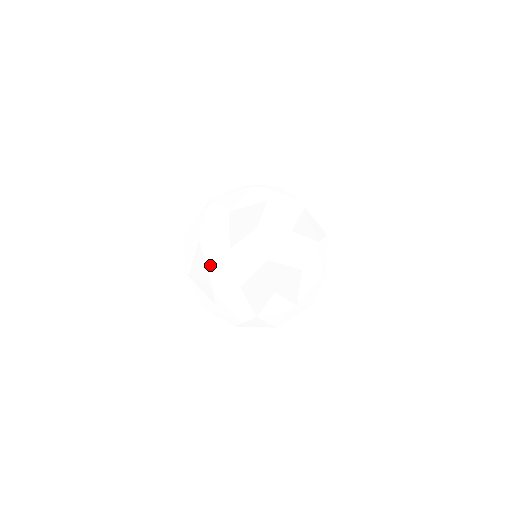
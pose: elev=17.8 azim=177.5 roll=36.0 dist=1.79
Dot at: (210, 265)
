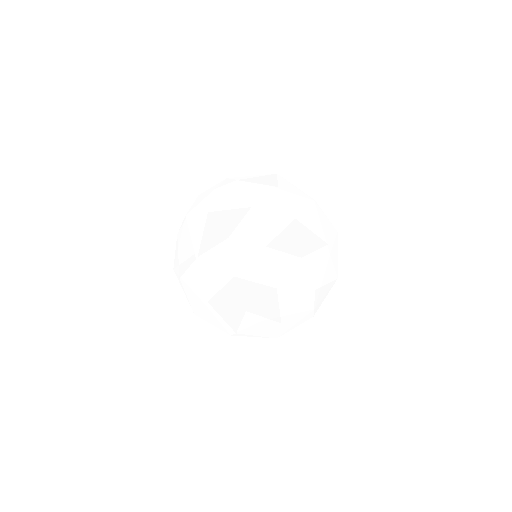
Dot at: (243, 242)
